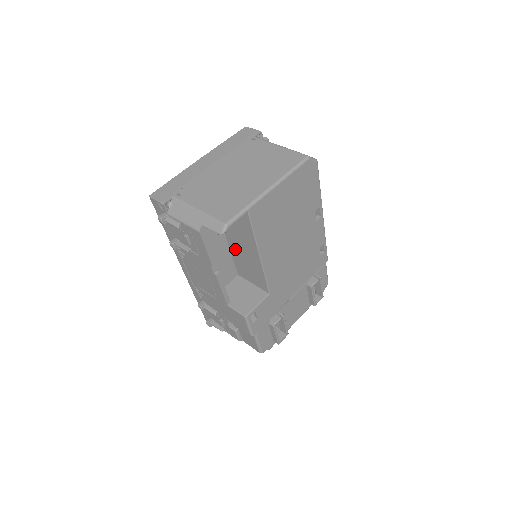
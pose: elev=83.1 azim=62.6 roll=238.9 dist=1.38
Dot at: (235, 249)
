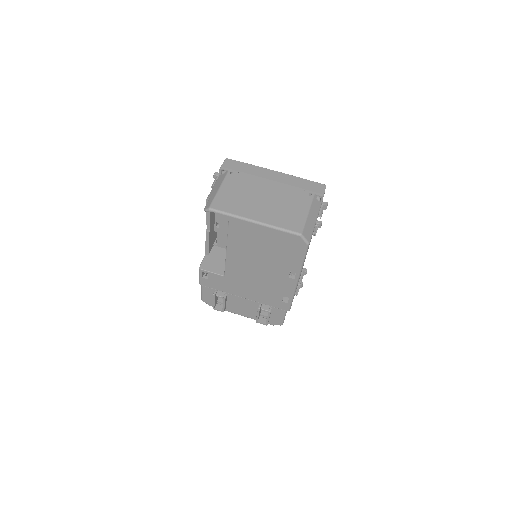
Dot at: occluded
